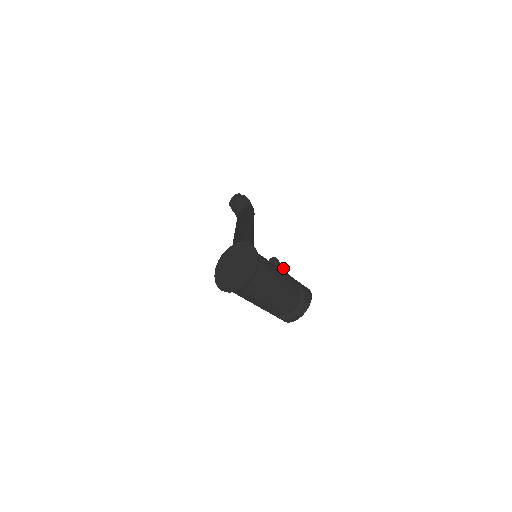
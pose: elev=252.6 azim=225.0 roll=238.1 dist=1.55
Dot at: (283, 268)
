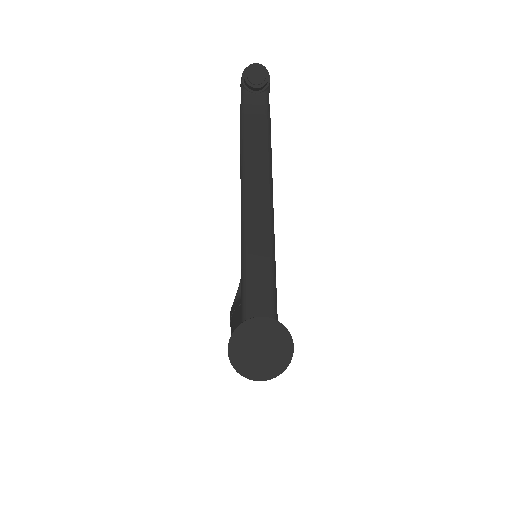
Dot at: occluded
